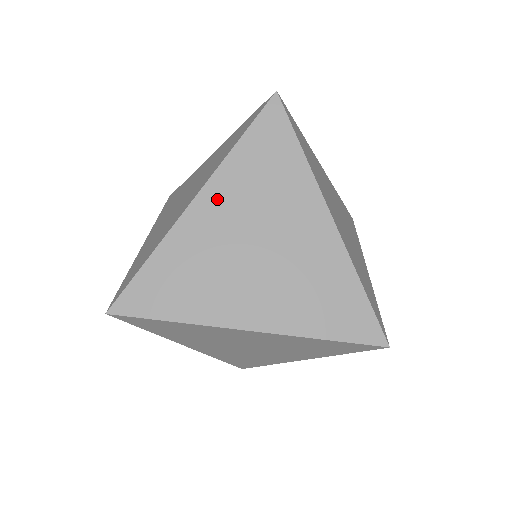
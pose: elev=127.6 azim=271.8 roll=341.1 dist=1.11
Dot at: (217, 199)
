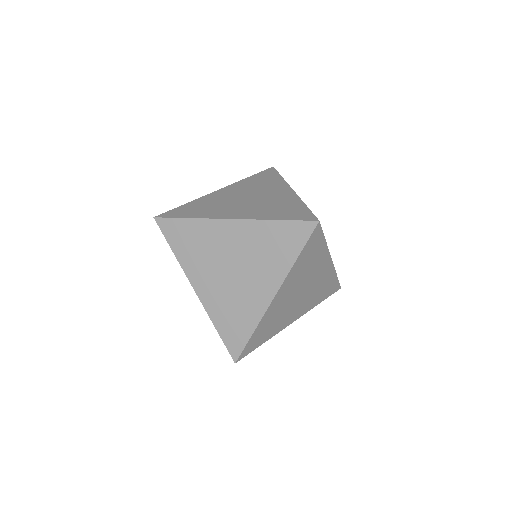
Dot at: (232, 189)
